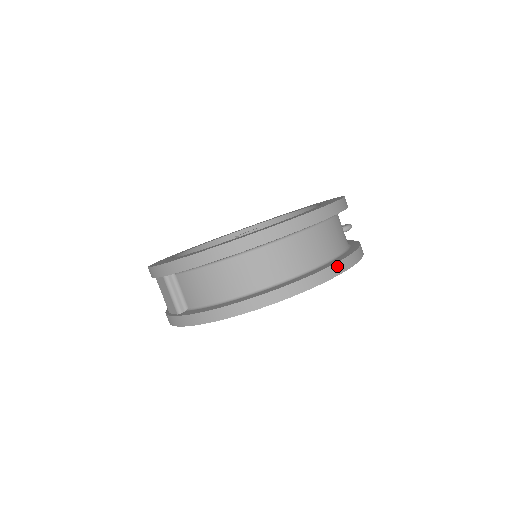
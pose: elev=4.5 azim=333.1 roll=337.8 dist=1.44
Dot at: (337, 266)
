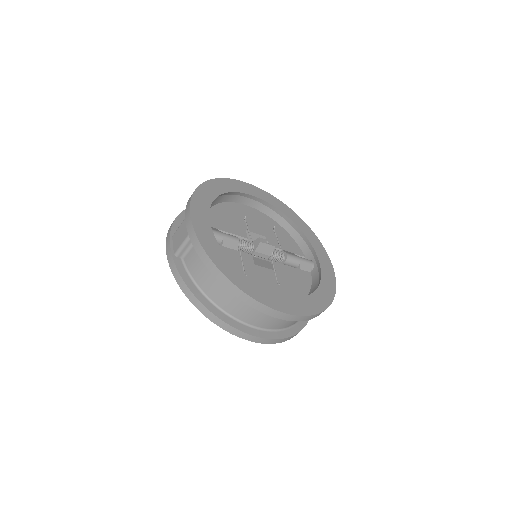
Dot at: (275, 340)
